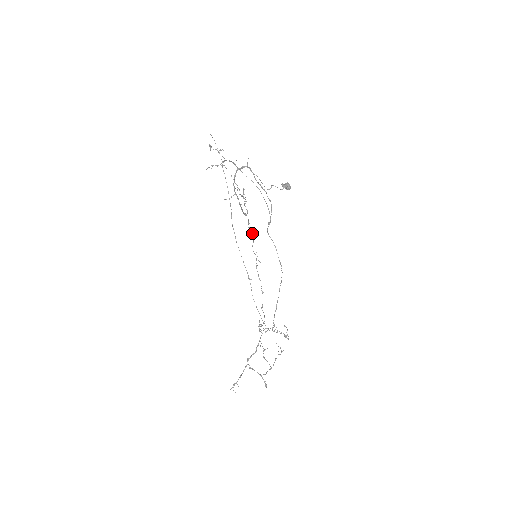
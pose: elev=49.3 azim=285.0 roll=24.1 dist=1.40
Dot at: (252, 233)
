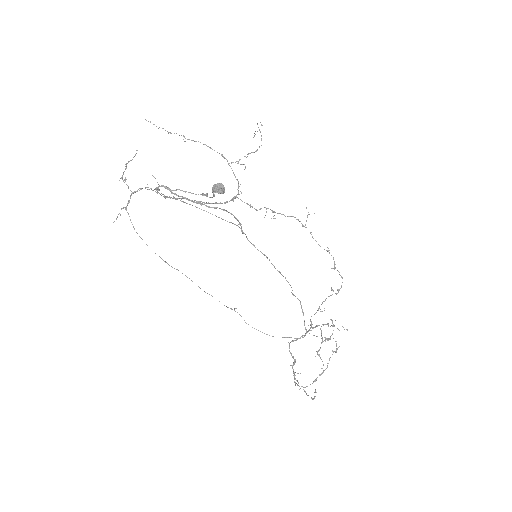
Dot at: occluded
